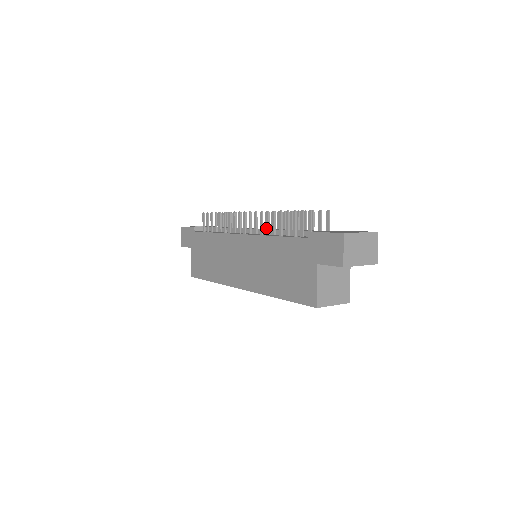
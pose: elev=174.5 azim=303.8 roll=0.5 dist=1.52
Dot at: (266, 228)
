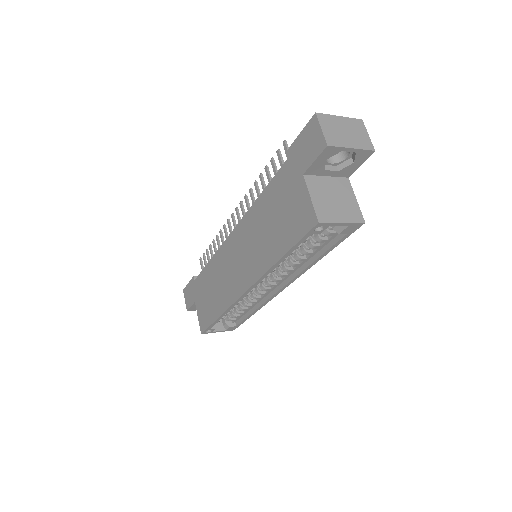
Dot at: occluded
